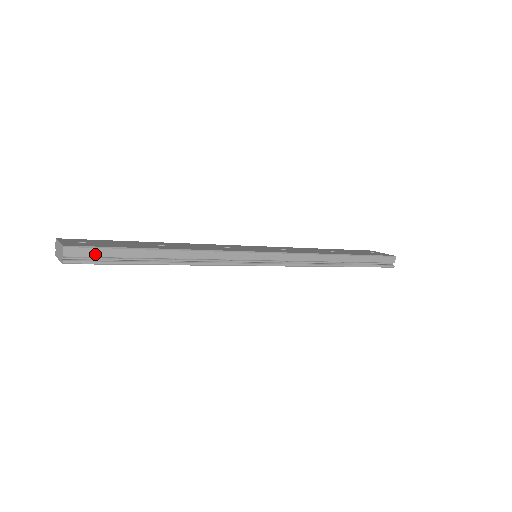
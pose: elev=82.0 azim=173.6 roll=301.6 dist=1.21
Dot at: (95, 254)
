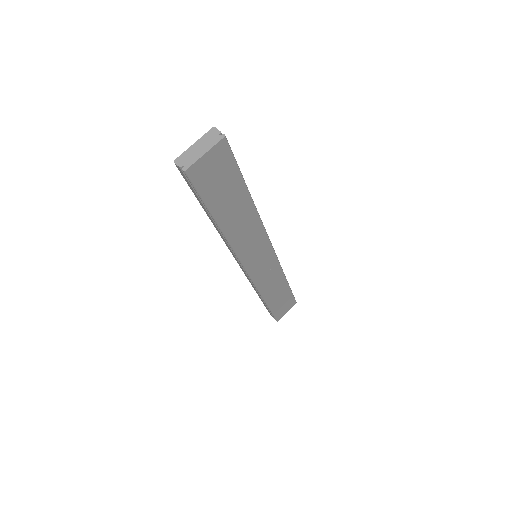
Dot at: occluded
